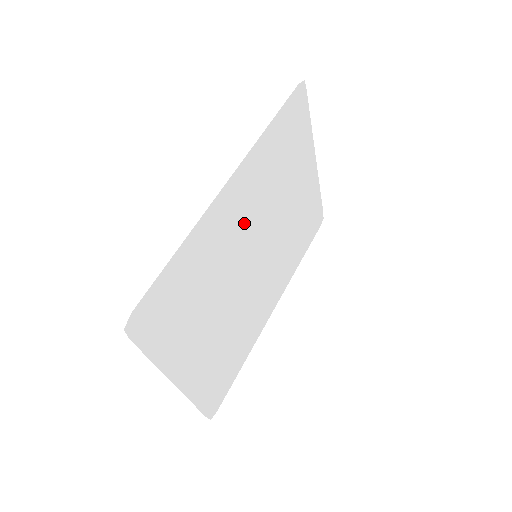
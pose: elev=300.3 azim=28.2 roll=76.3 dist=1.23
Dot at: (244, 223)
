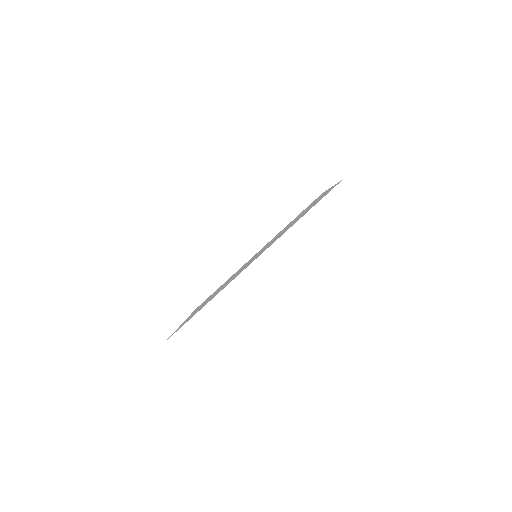
Dot at: (254, 258)
